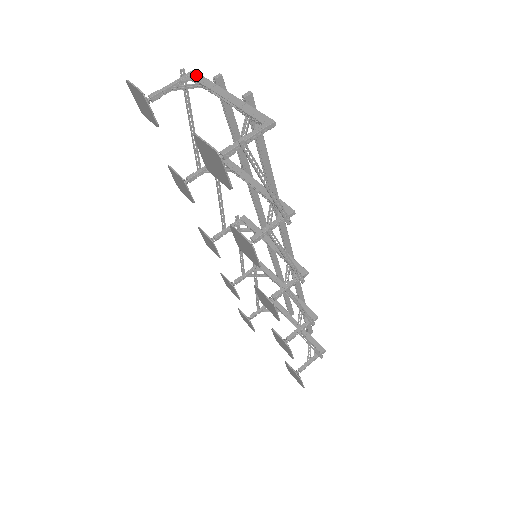
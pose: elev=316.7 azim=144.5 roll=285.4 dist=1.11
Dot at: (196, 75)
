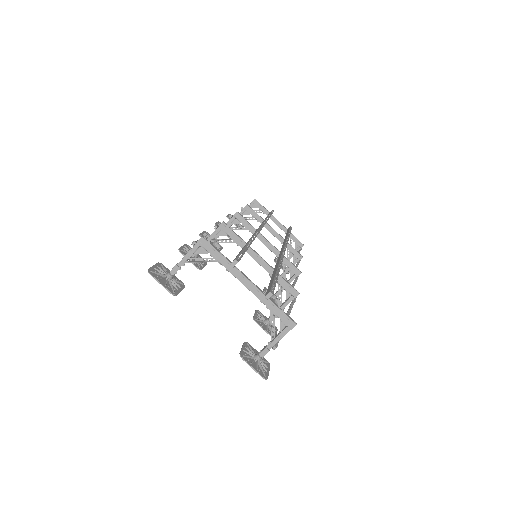
Dot at: (208, 247)
